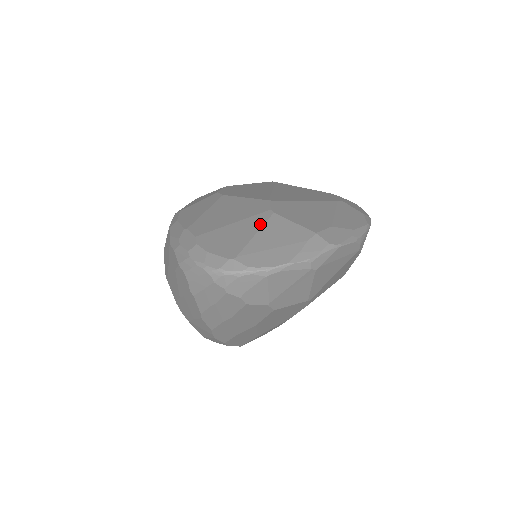
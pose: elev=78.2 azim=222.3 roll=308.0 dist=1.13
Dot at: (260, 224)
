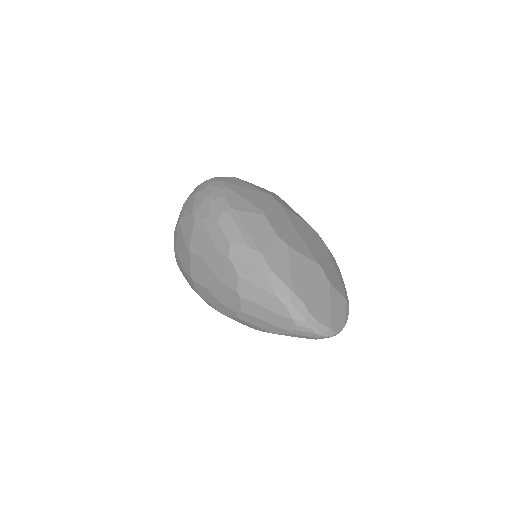
Dot at: (329, 295)
